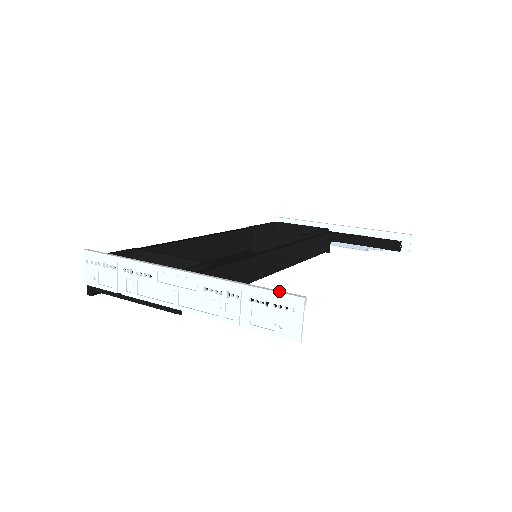
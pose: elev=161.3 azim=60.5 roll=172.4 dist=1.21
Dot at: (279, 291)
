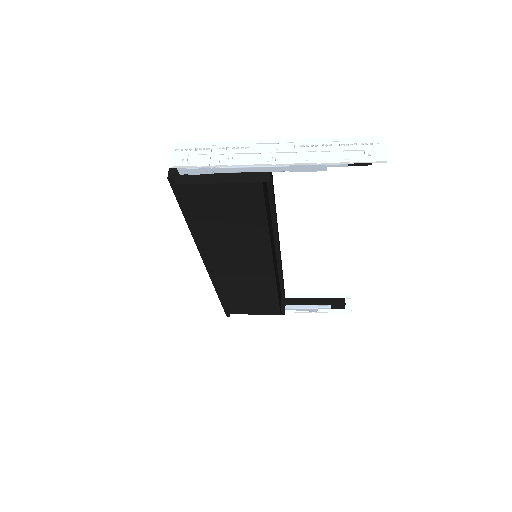
Dot at: (363, 138)
